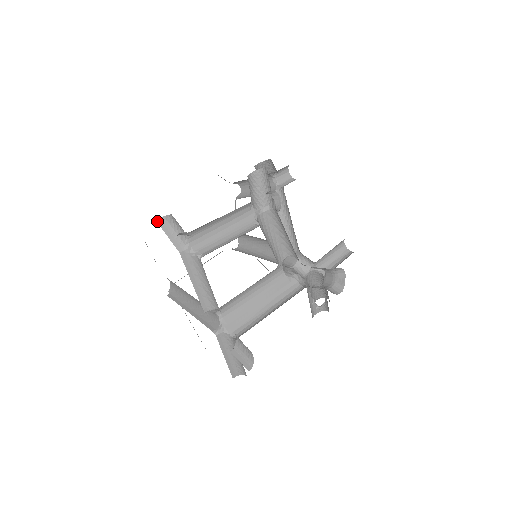
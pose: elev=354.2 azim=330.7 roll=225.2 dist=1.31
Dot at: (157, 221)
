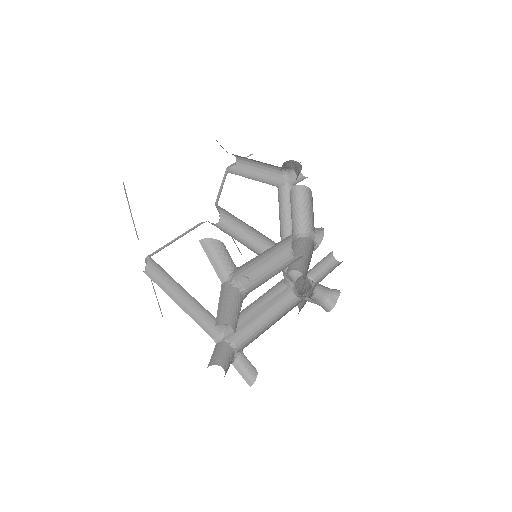
Dot at: (200, 242)
